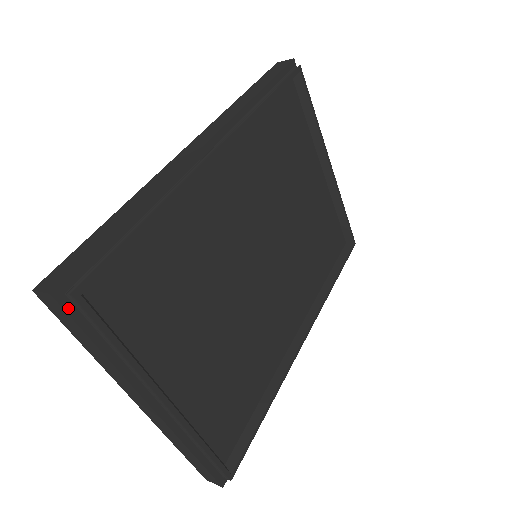
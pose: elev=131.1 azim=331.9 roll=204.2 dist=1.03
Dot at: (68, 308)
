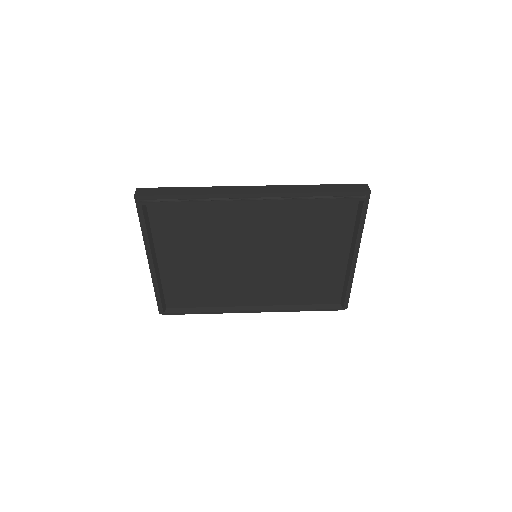
Dot at: occluded
